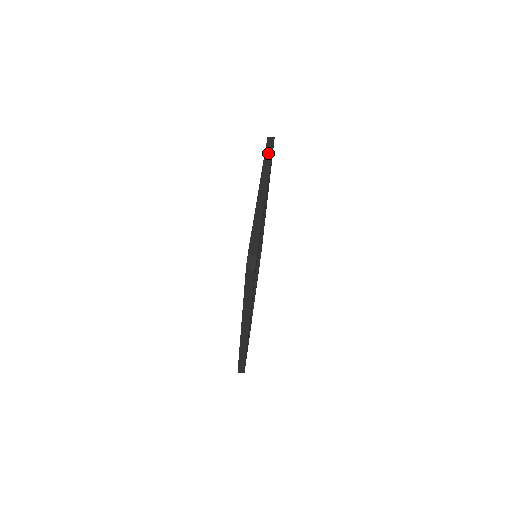
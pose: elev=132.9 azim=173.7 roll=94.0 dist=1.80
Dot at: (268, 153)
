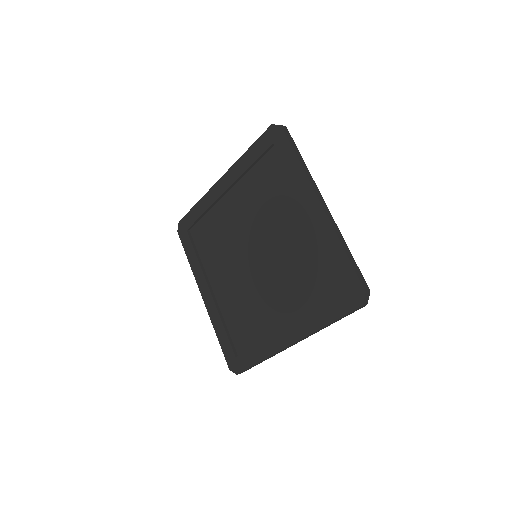
Dot at: (297, 152)
